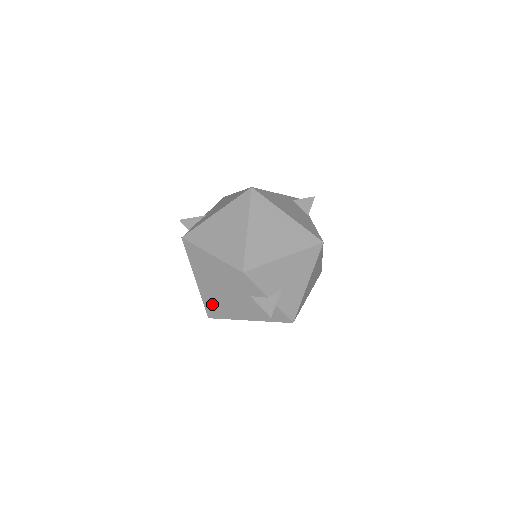
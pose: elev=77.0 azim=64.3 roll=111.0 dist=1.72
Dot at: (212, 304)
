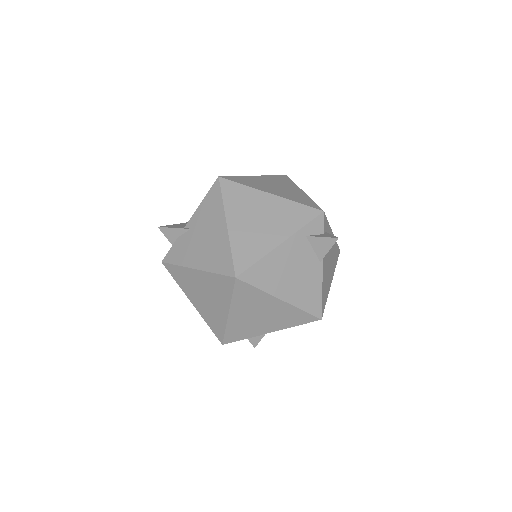
Dot at: occluded
